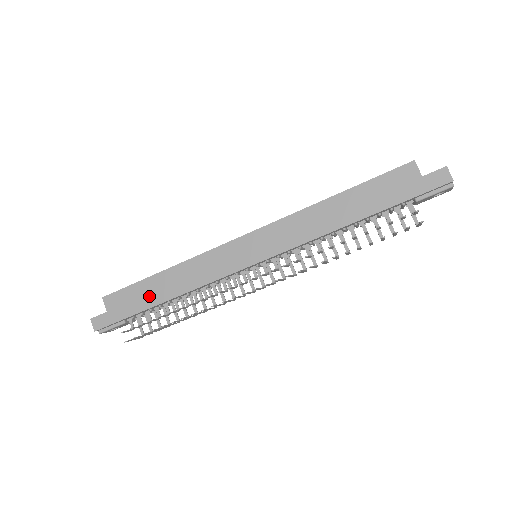
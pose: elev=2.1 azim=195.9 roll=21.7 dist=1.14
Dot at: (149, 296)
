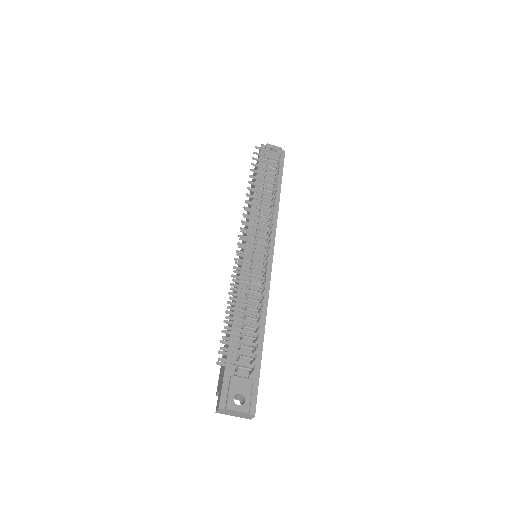
Dot at: occluded
